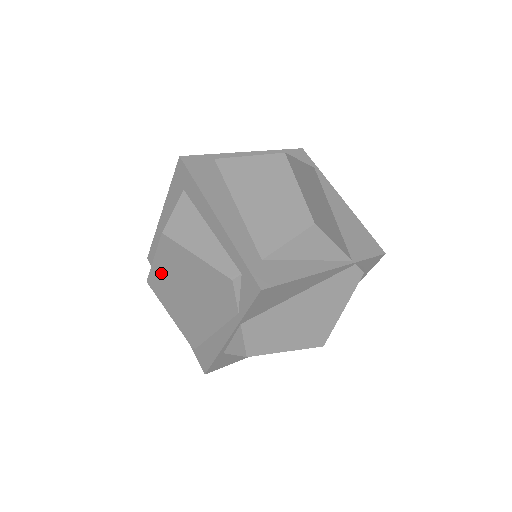
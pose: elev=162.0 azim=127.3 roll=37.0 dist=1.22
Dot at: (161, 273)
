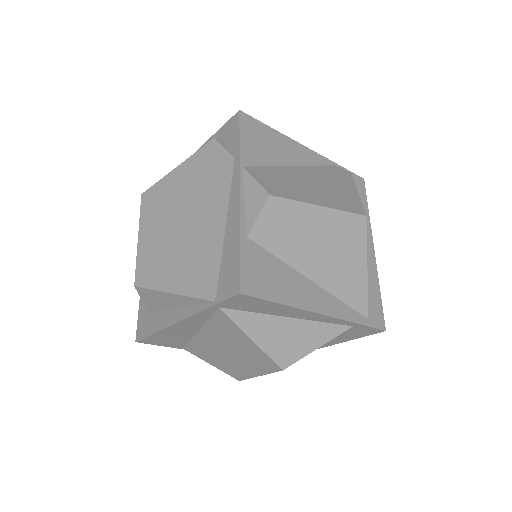
Dot at: (149, 243)
